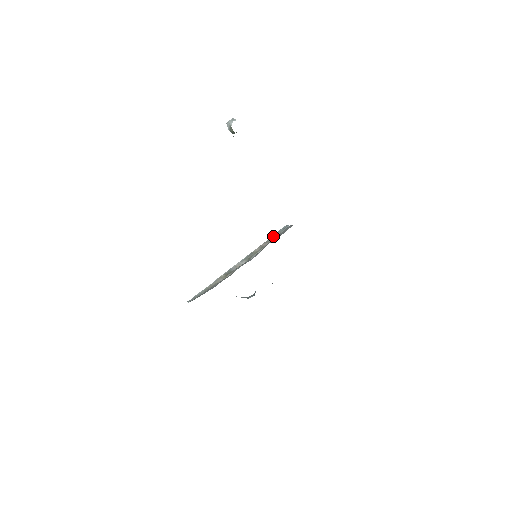
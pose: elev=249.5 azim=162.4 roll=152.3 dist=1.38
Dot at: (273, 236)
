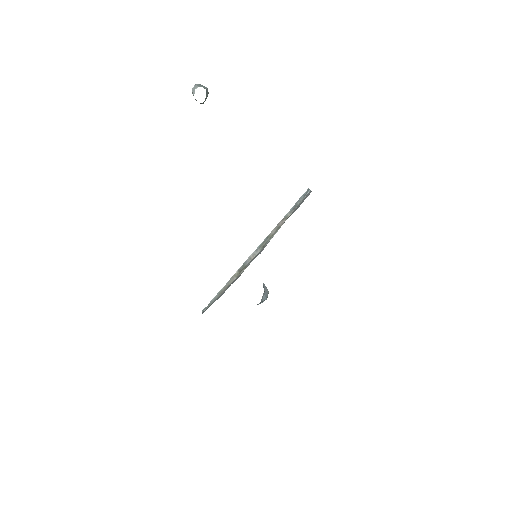
Dot at: (292, 208)
